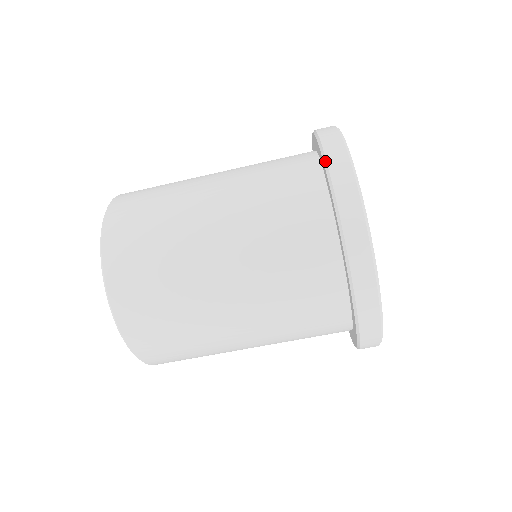
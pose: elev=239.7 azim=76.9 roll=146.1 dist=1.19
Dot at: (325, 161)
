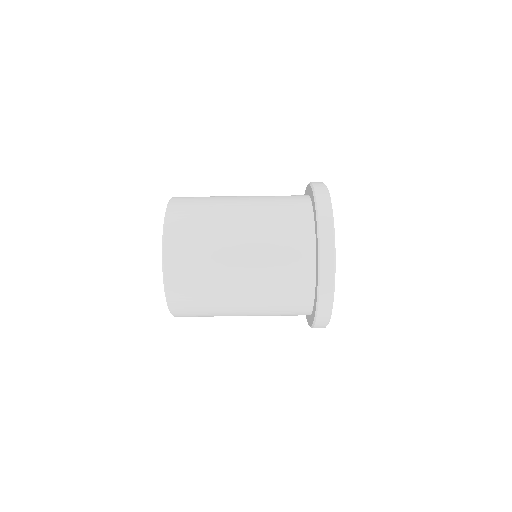
Dot at: occluded
